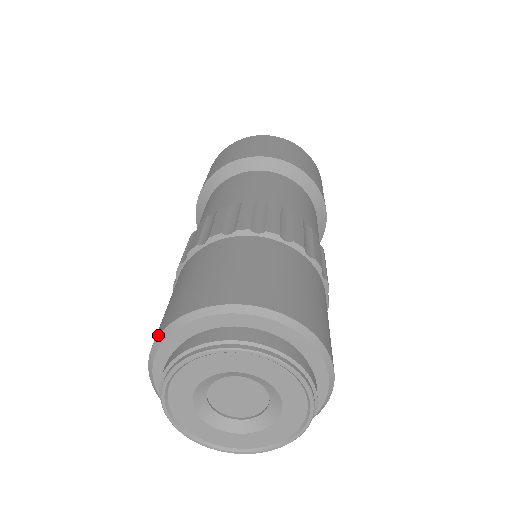
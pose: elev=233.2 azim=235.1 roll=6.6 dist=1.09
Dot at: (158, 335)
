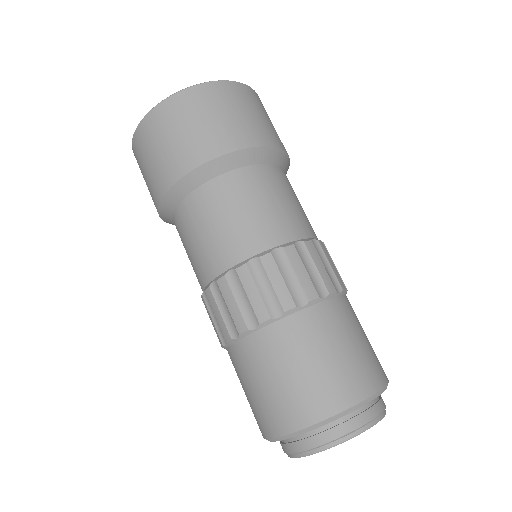
Dot at: (267, 439)
